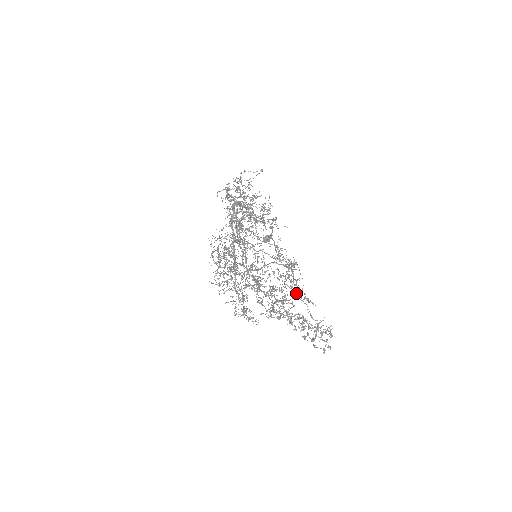
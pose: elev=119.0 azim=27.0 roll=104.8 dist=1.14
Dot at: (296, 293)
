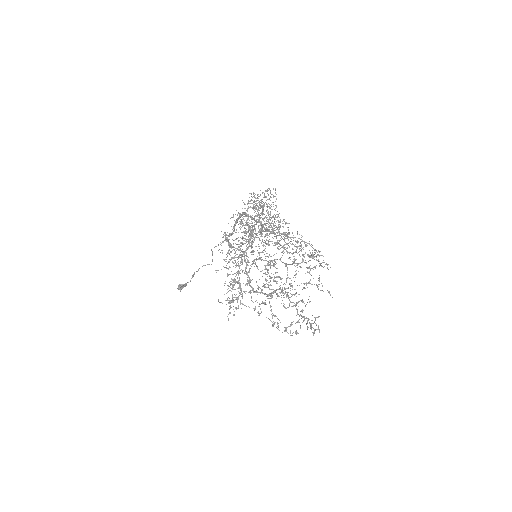
Dot at: occluded
